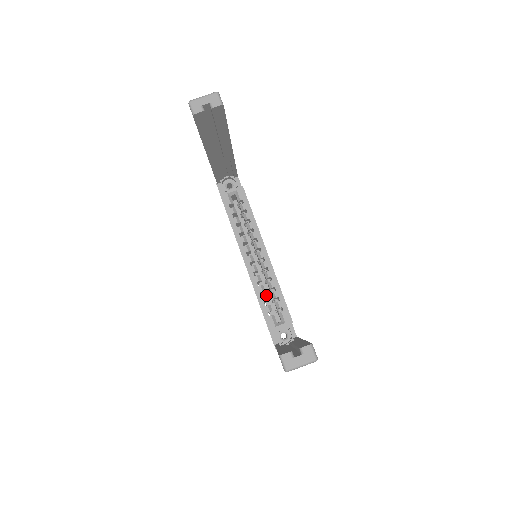
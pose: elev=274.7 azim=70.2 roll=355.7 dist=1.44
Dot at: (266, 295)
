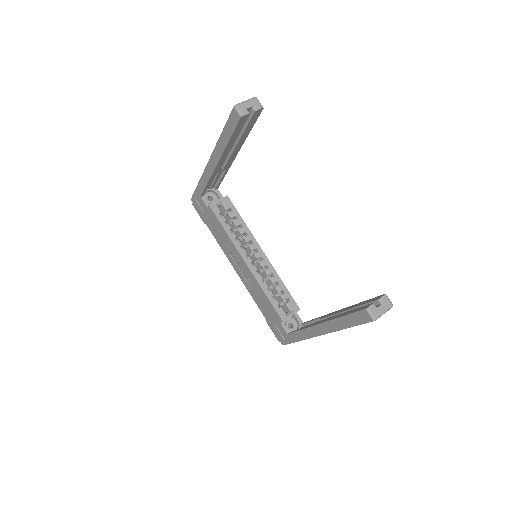
Dot at: (271, 290)
